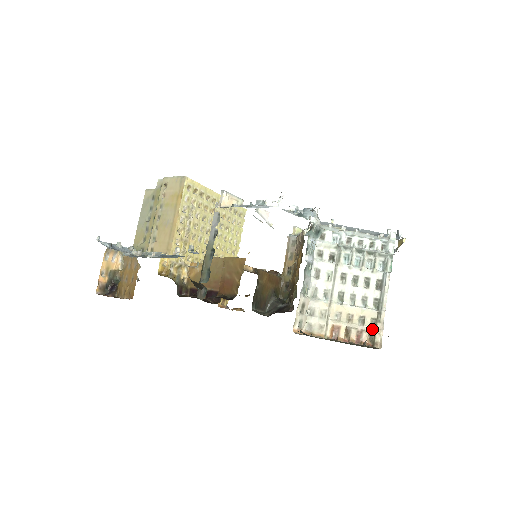
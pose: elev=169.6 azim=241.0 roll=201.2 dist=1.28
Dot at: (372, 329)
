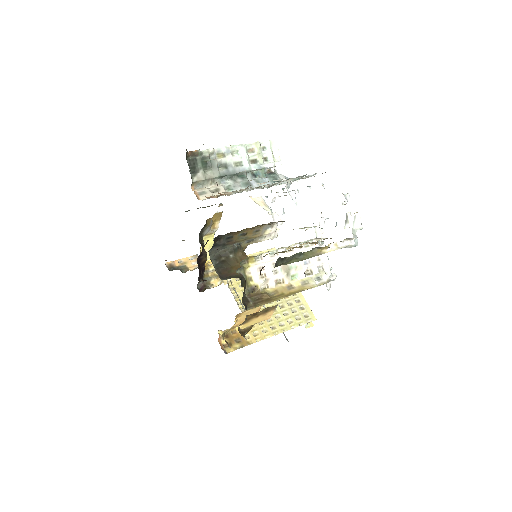
Dot at: occluded
